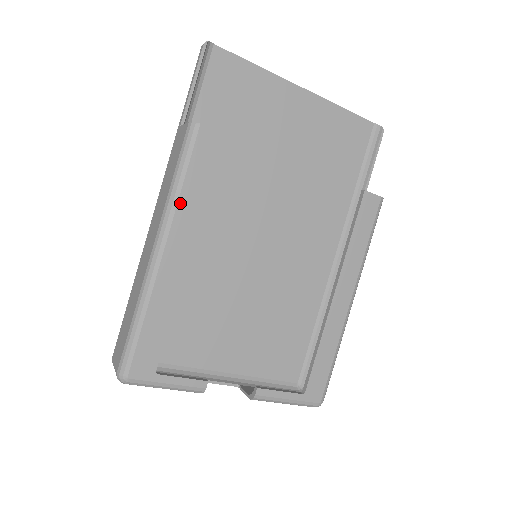
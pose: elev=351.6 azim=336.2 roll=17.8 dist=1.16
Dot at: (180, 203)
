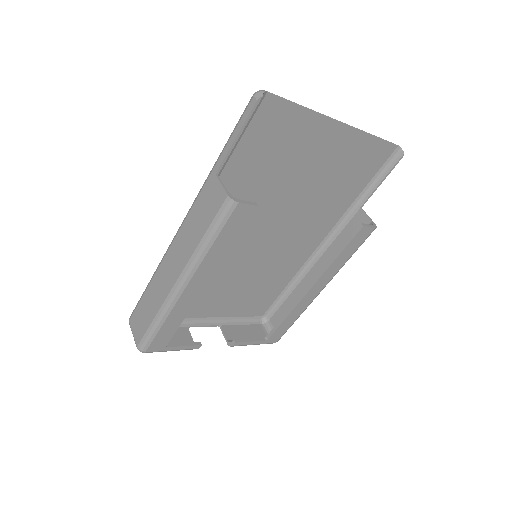
Dot at: (206, 257)
